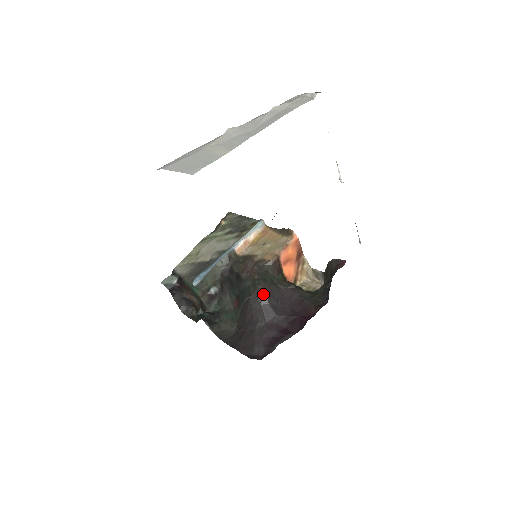
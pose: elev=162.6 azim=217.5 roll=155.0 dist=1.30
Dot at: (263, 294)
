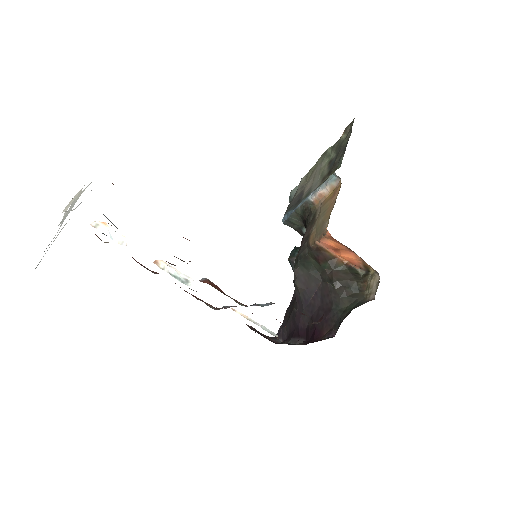
Dot at: (294, 282)
